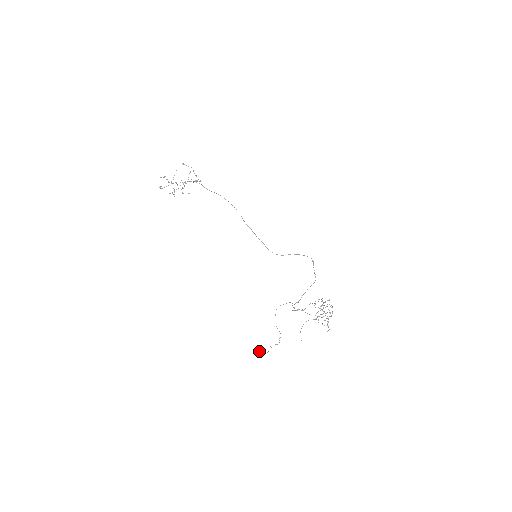
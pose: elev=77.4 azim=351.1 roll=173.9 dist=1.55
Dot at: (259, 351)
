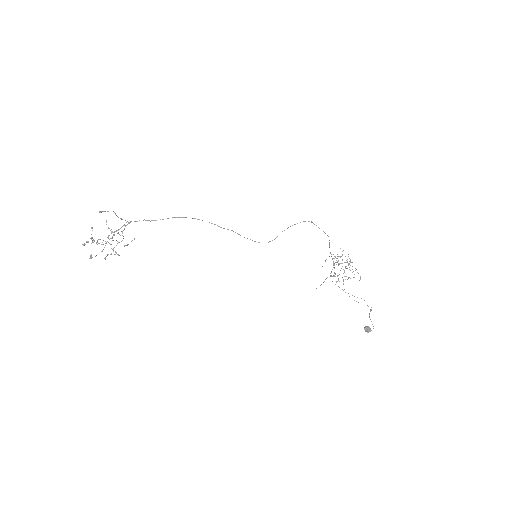
Dot at: (368, 328)
